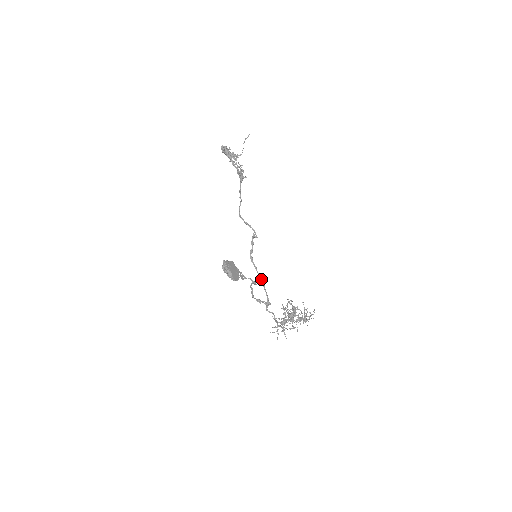
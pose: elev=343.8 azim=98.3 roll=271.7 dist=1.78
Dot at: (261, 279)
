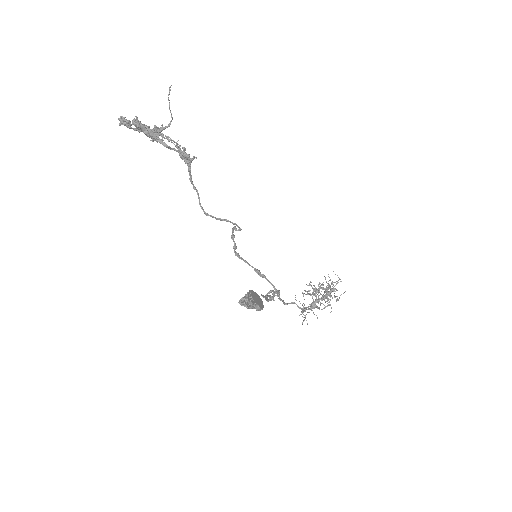
Dot at: (258, 271)
